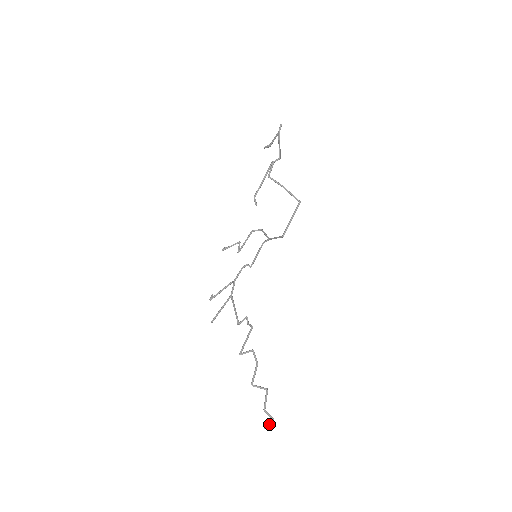
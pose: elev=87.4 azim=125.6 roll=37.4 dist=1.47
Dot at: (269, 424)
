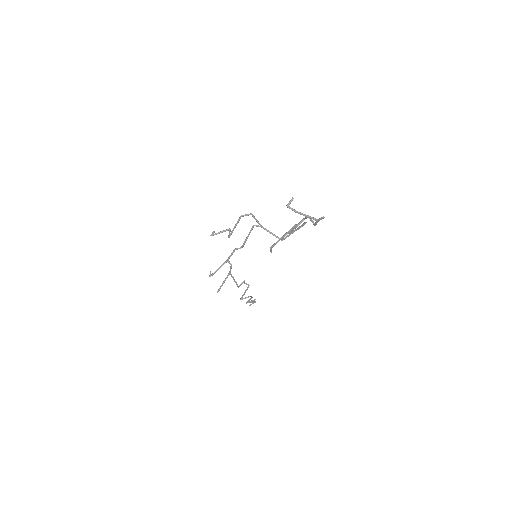
Dot at: occluded
